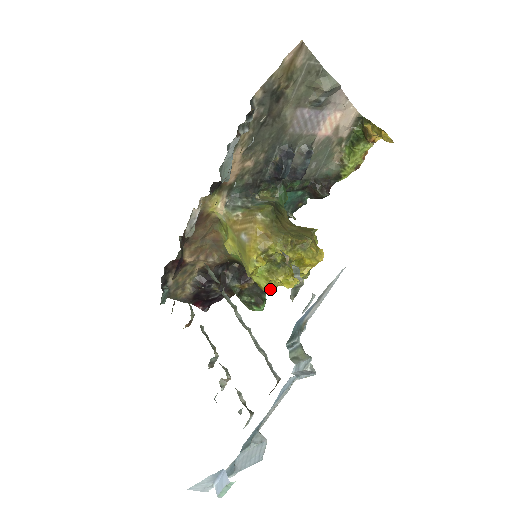
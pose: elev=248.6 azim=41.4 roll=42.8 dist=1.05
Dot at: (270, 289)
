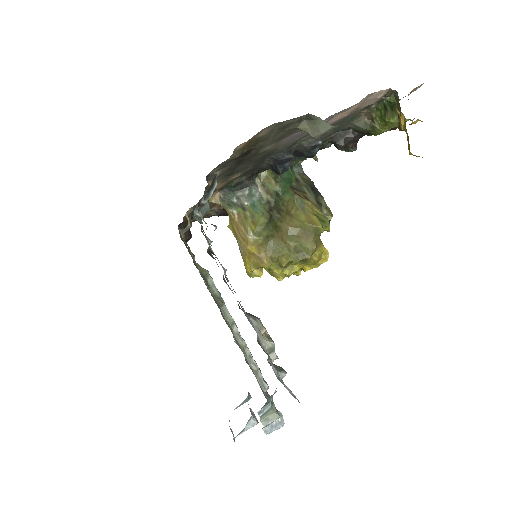
Dot at: occluded
